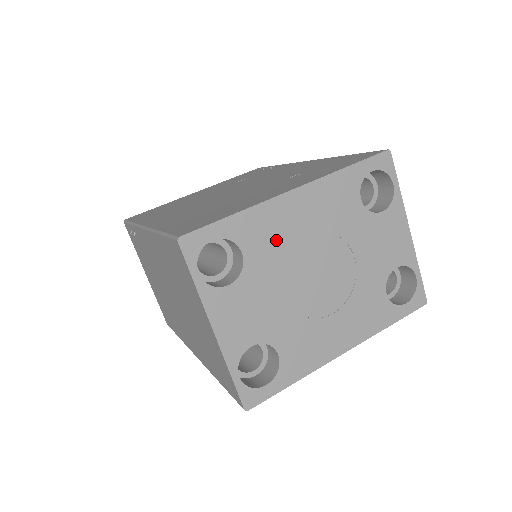
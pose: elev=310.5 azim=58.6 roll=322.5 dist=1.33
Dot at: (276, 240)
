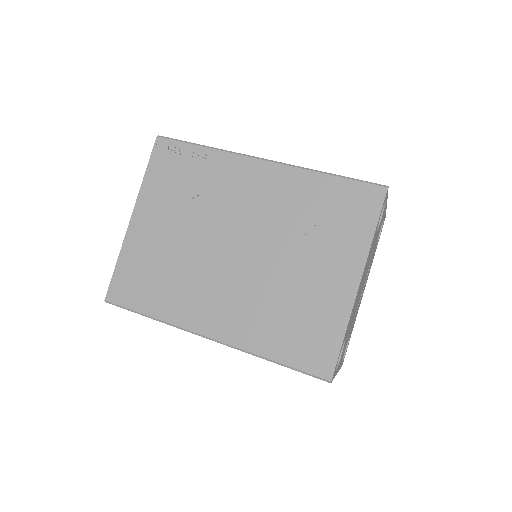
Dot at: (353, 311)
